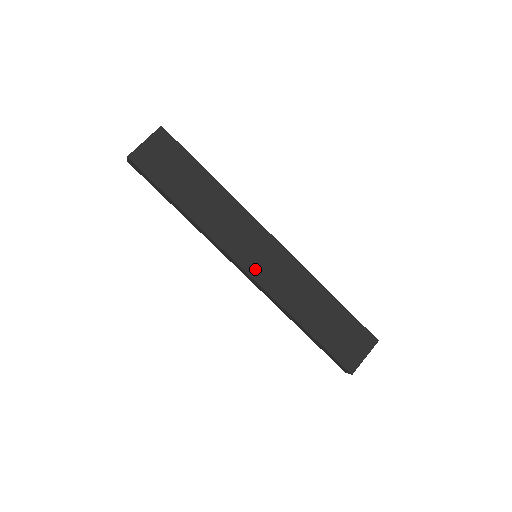
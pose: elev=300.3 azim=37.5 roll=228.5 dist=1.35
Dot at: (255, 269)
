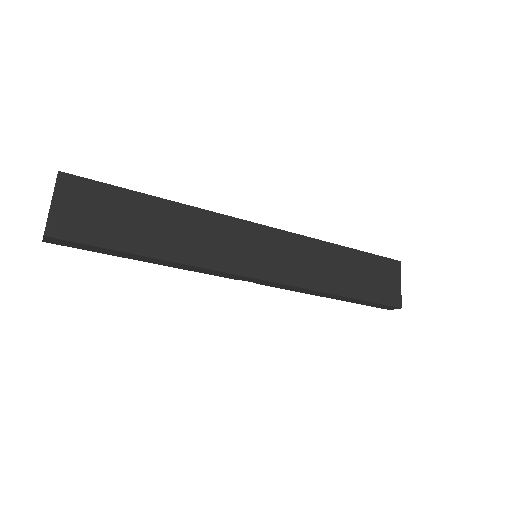
Dot at: (266, 270)
